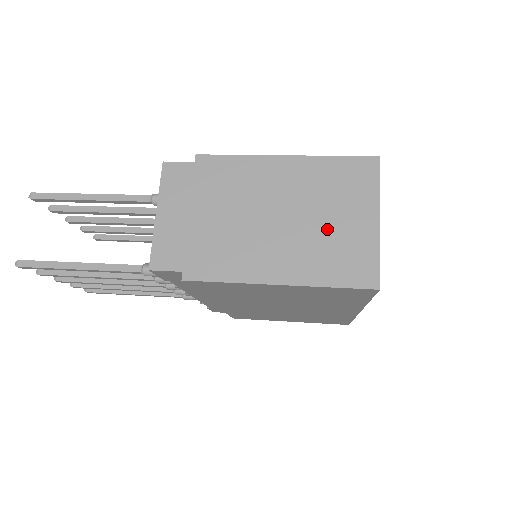
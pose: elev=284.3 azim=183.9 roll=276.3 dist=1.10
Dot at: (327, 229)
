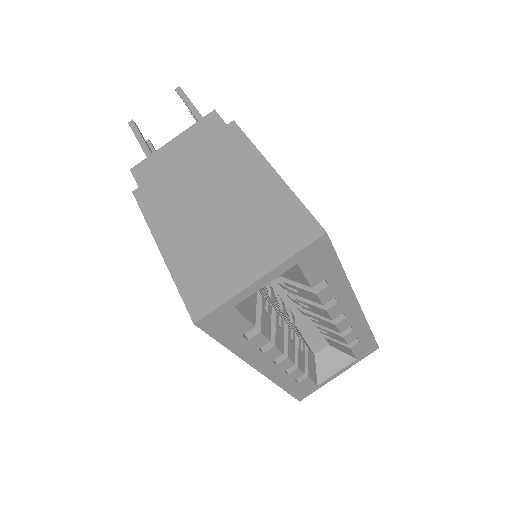
Dot at: (226, 246)
